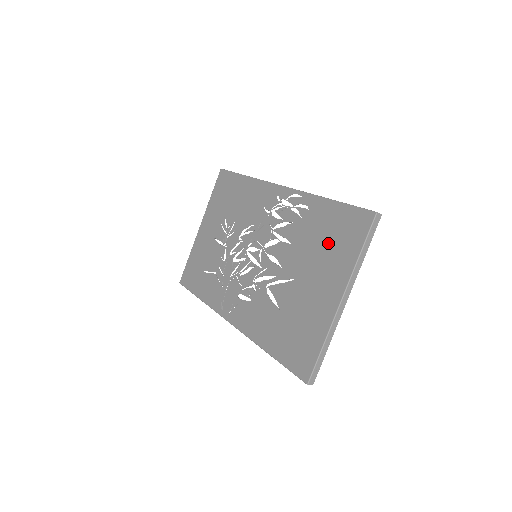
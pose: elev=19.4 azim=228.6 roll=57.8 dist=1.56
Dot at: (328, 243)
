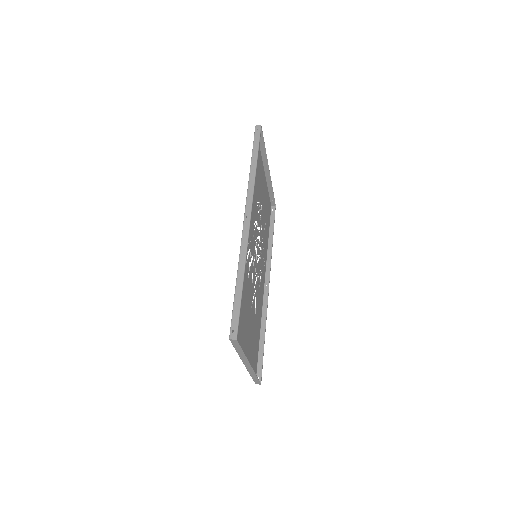
Dot at: (241, 315)
